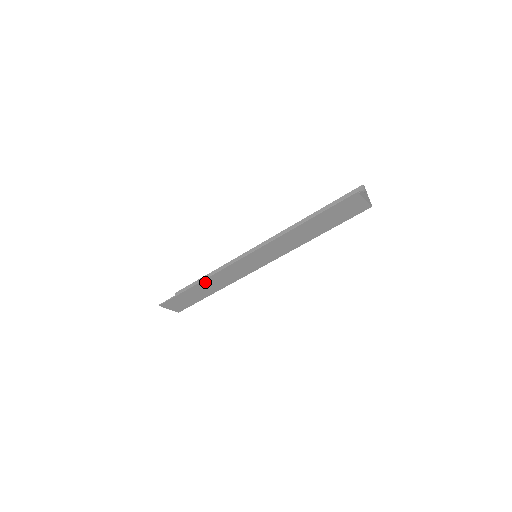
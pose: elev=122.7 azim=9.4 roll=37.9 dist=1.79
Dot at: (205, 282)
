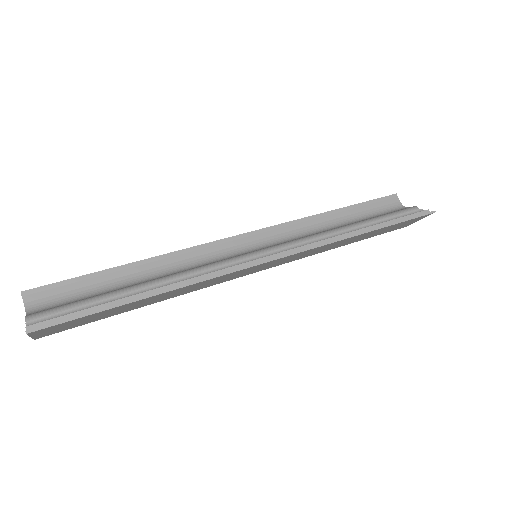
Dot at: (168, 292)
